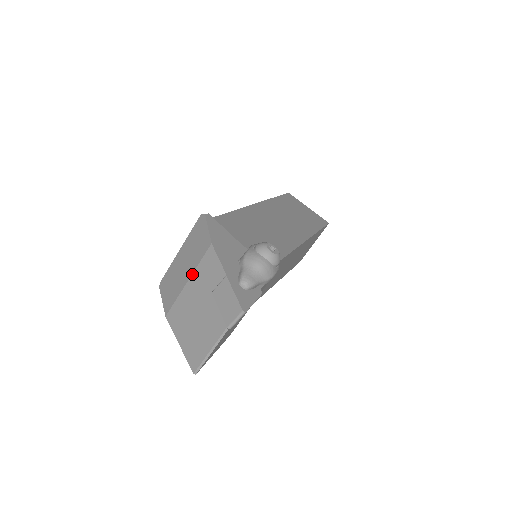
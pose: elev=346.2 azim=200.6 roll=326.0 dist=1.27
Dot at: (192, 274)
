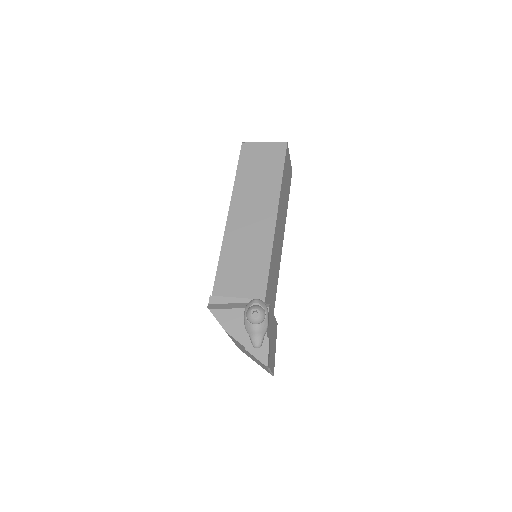
Dot at: occluded
